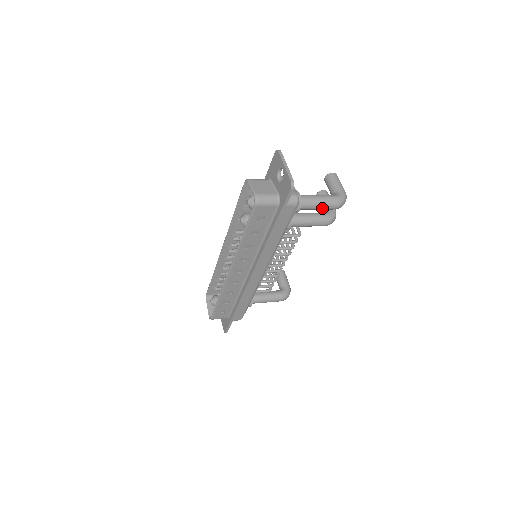
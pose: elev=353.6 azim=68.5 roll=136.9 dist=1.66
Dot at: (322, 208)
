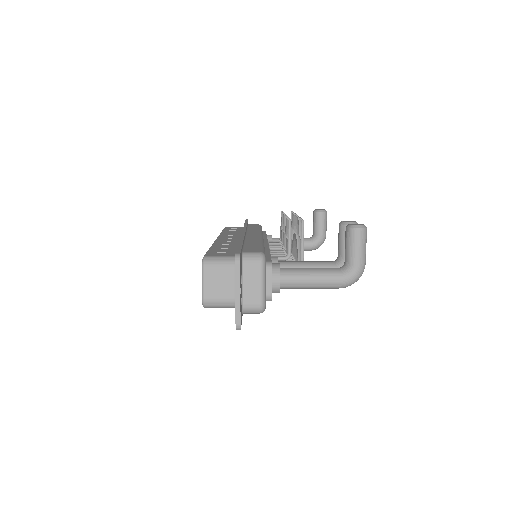
Dot at: (317, 287)
